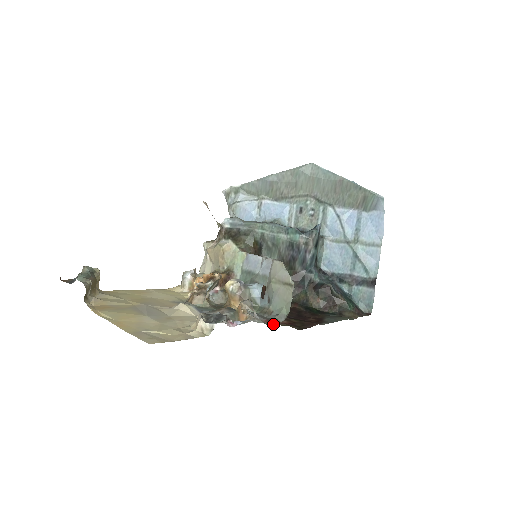
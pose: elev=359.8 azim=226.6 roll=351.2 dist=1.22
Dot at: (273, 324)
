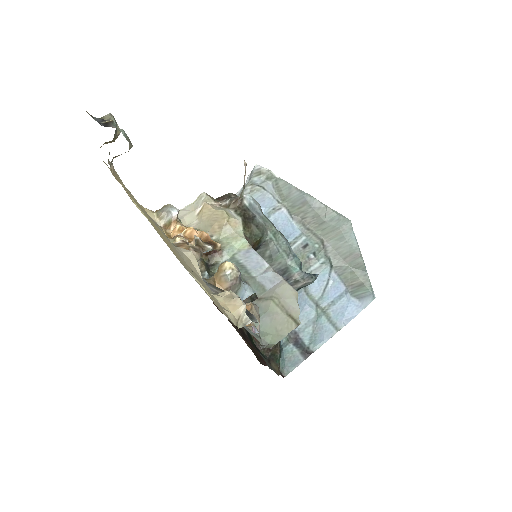
Dot at: (261, 347)
